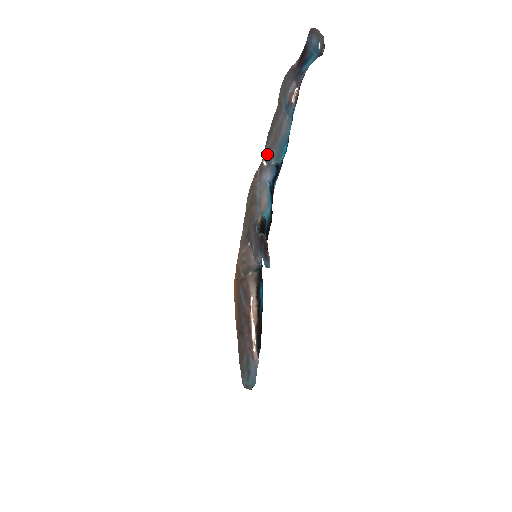
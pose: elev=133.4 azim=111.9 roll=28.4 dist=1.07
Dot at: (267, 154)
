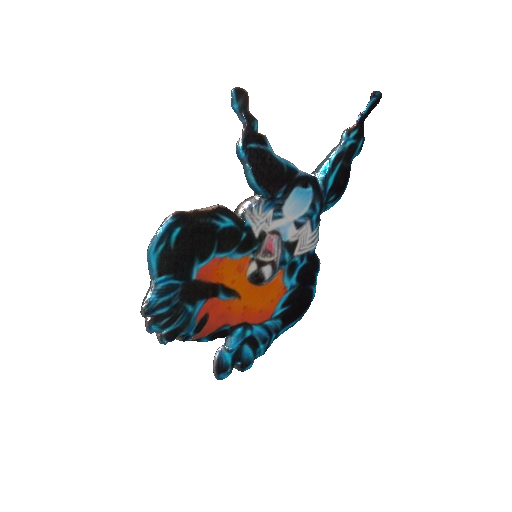
Dot at: (314, 171)
